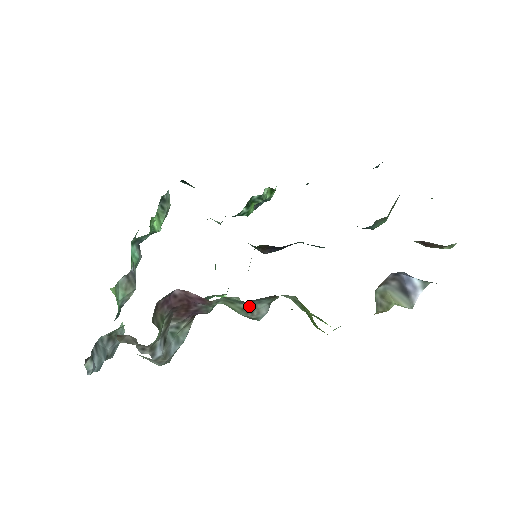
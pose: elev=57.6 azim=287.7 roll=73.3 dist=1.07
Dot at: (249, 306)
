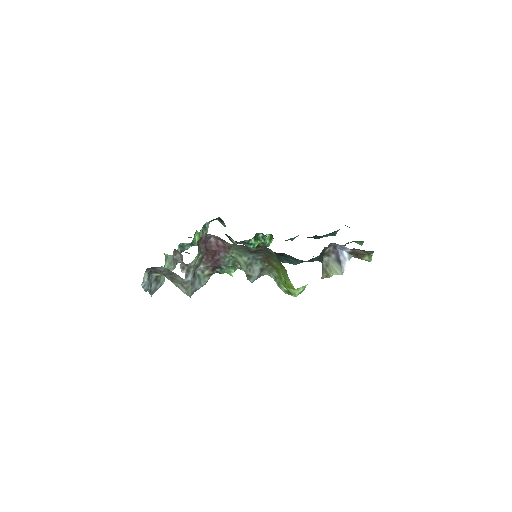
Dot at: (249, 263)
